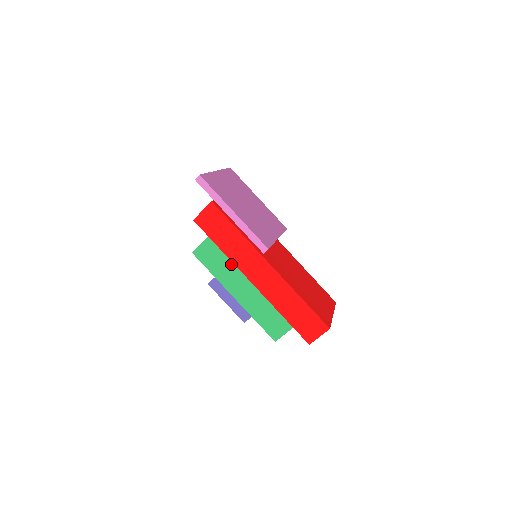
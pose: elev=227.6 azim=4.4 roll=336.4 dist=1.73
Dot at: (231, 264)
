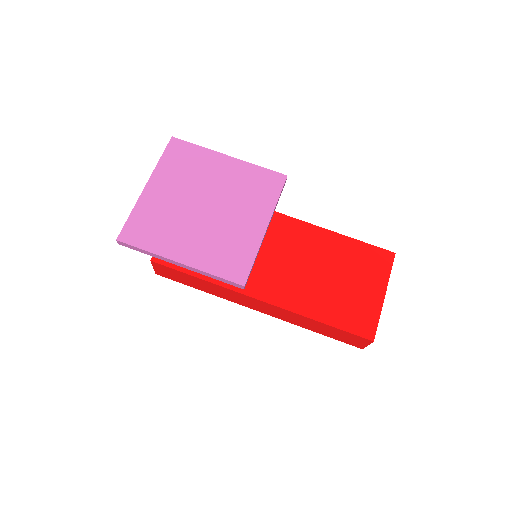
Dot at: occluded
